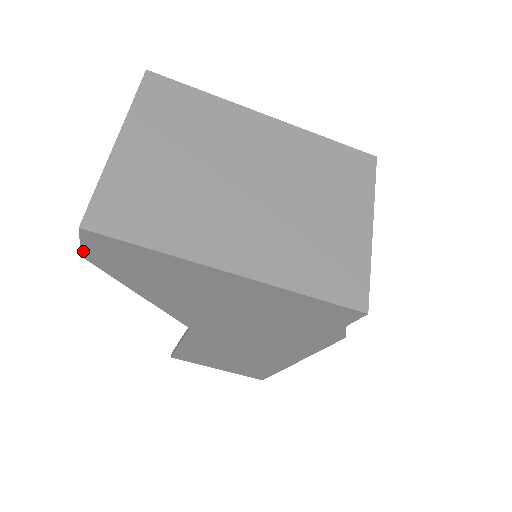
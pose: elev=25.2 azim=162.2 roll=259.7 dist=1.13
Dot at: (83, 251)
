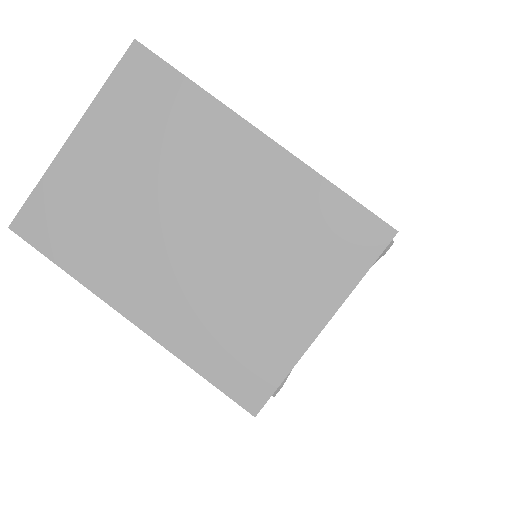
Dot at: occluded
